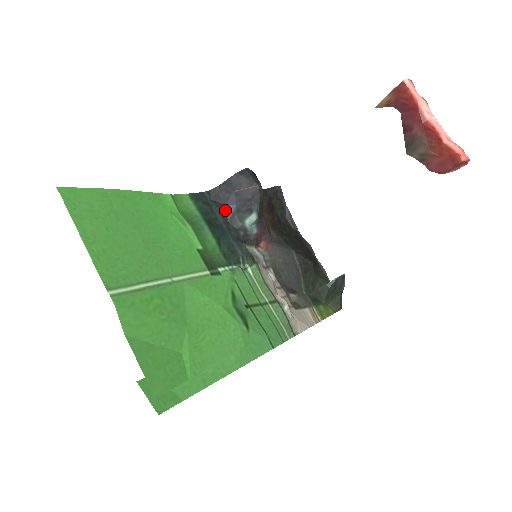
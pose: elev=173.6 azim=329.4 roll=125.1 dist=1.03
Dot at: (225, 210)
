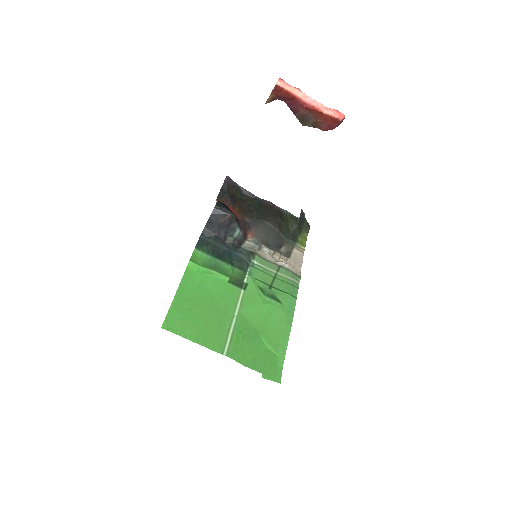
Dot at: (219, 238)
